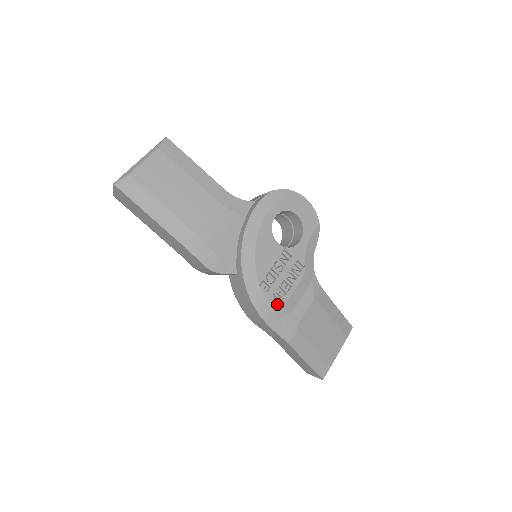
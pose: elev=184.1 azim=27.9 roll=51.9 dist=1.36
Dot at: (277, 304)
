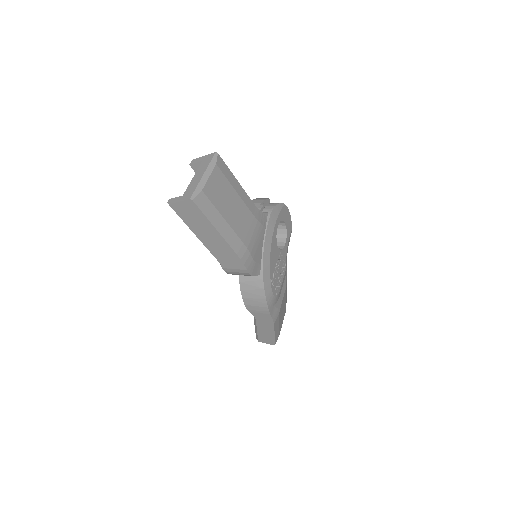
Dot at: (276, 295)
